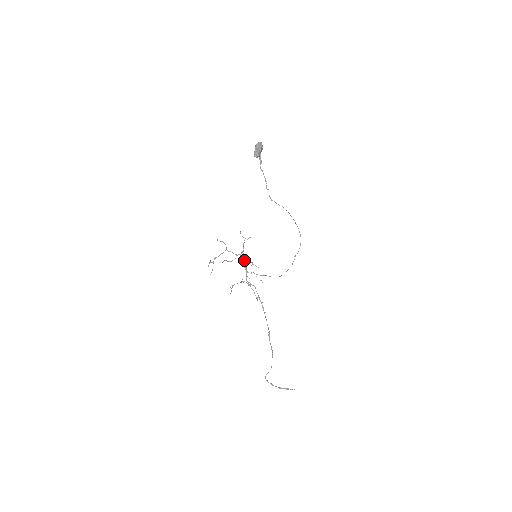
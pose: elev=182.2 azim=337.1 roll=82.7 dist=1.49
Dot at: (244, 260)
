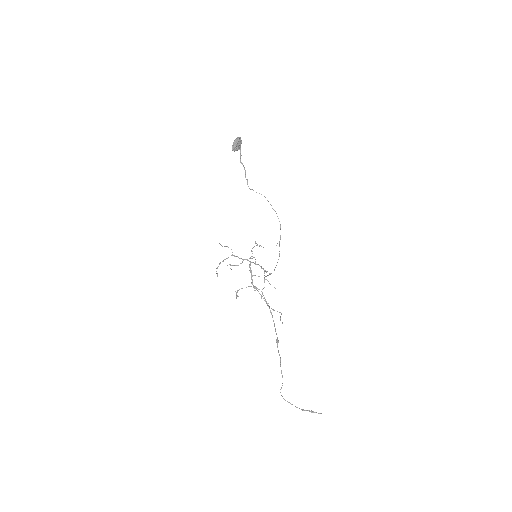
Dot at: (250, 264)
